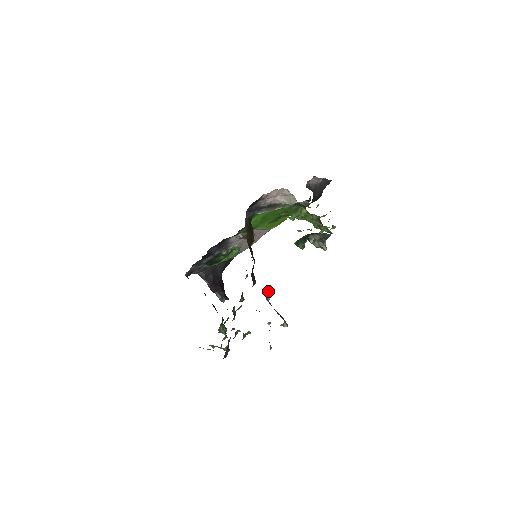
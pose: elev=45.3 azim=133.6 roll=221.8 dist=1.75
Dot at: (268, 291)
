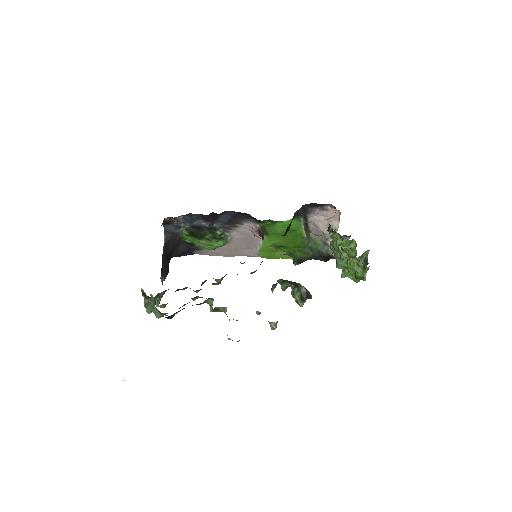
Dot at: occluded
